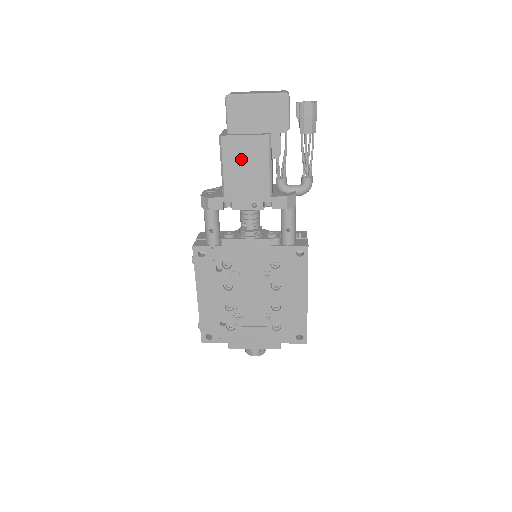
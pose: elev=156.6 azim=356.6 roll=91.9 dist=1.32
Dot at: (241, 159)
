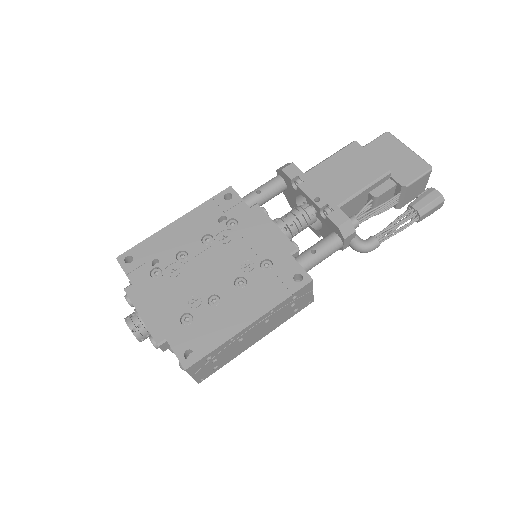
Dot at: (350, 165)
